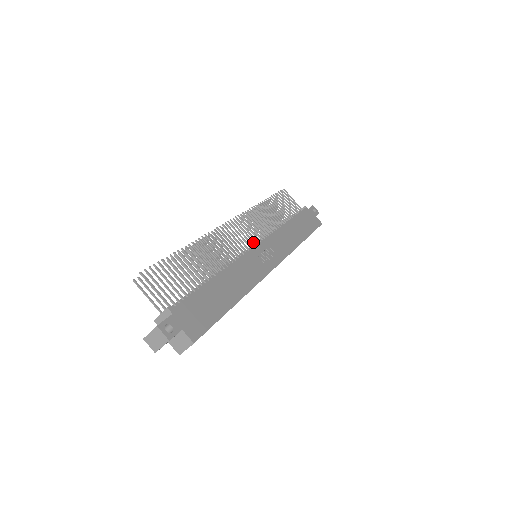
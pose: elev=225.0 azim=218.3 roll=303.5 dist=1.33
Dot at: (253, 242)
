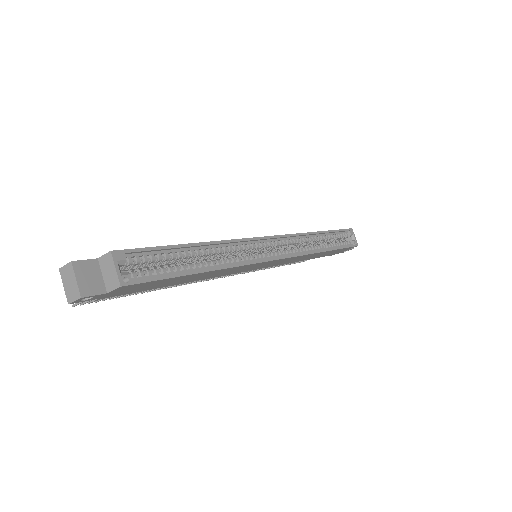
Dot at: occluded
